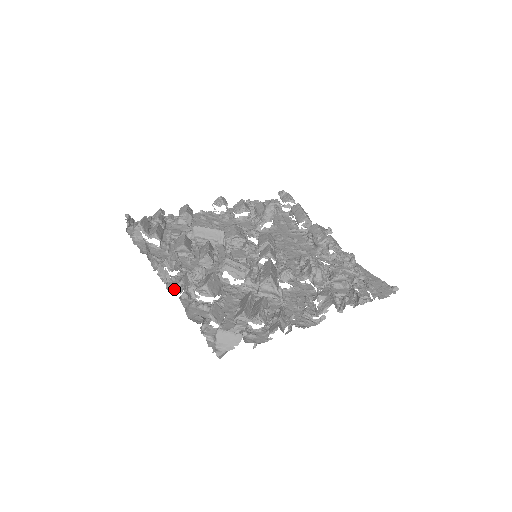
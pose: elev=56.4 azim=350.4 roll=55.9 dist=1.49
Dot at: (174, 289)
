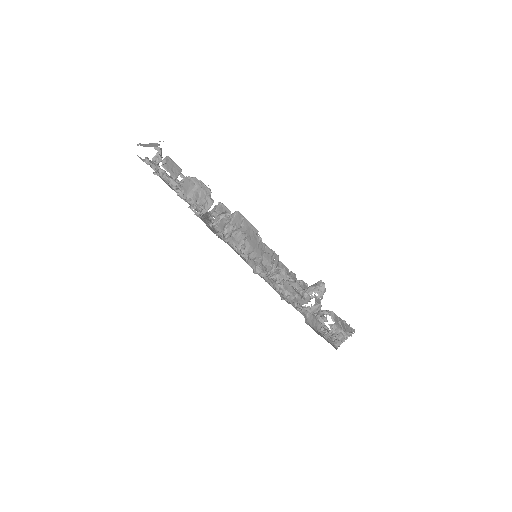
Dot at: occluded
